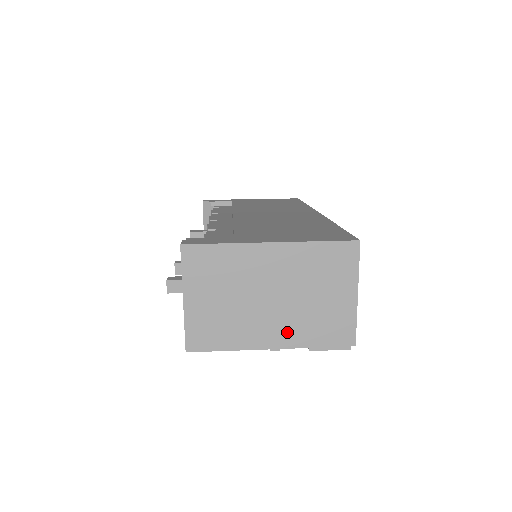
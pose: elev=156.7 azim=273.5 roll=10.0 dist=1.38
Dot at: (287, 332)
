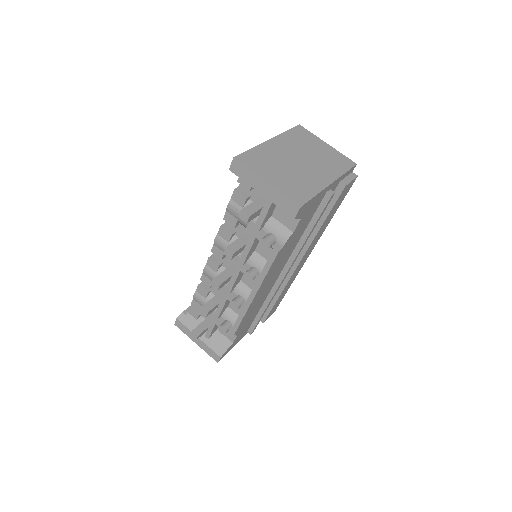
Dot at: (326, 172)
